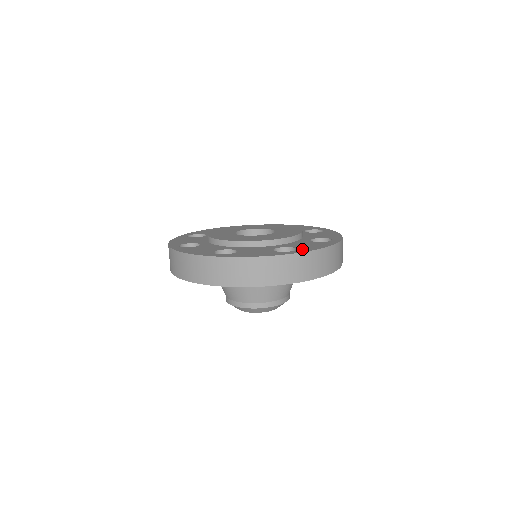
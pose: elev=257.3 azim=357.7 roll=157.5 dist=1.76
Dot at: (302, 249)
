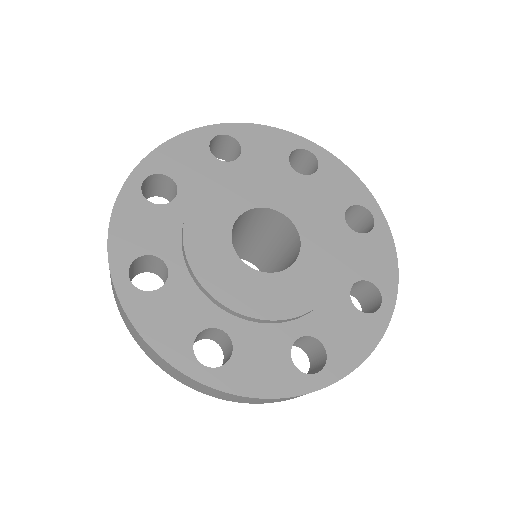
Dot at: (228, 373)
